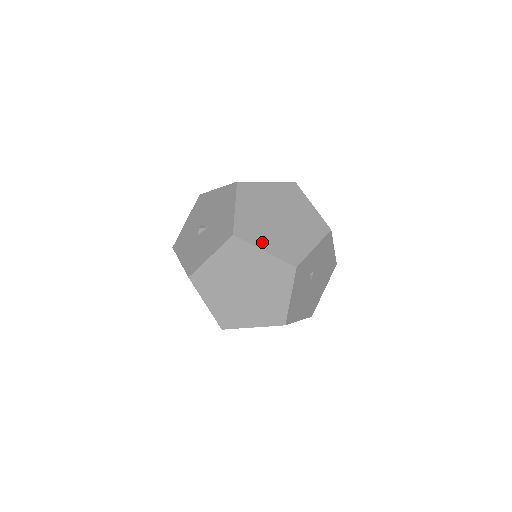
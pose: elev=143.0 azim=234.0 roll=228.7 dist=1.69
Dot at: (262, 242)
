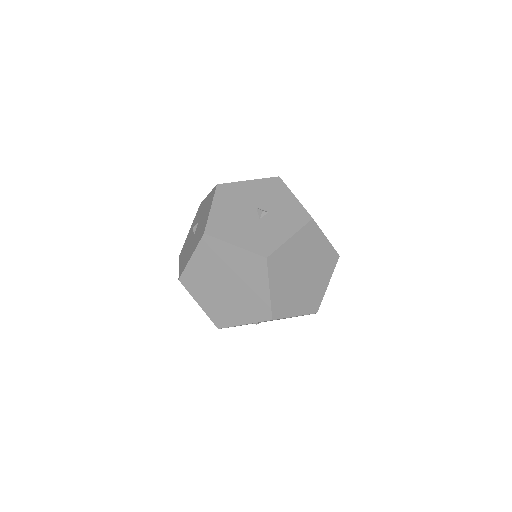
Dot at: (200, 297)
